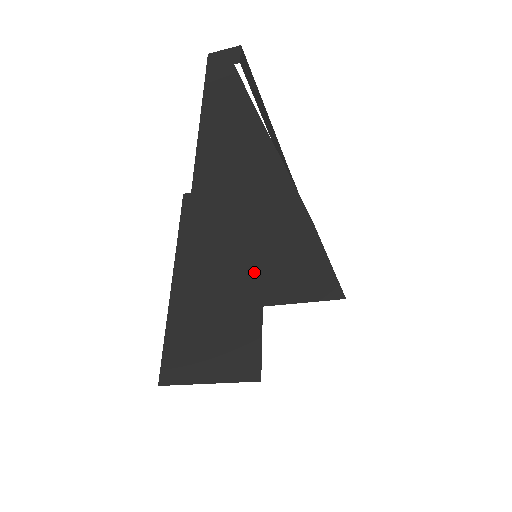
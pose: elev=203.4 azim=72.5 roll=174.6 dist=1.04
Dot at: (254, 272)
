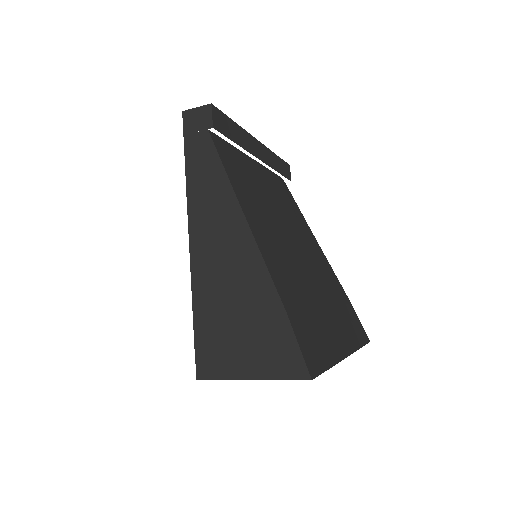
Dot at: (247, 352)
